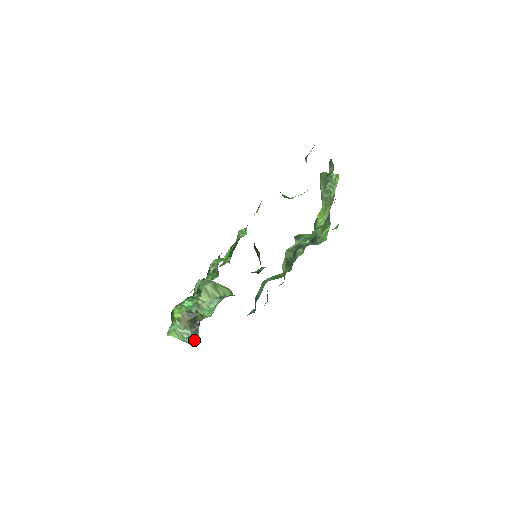
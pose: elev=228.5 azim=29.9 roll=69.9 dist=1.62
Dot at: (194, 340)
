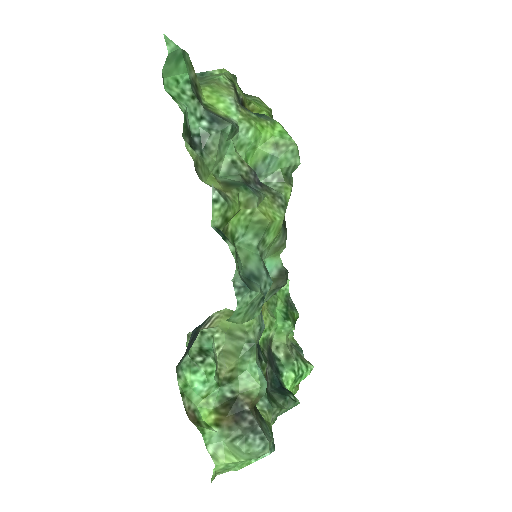
Dot at: (256, 442)
